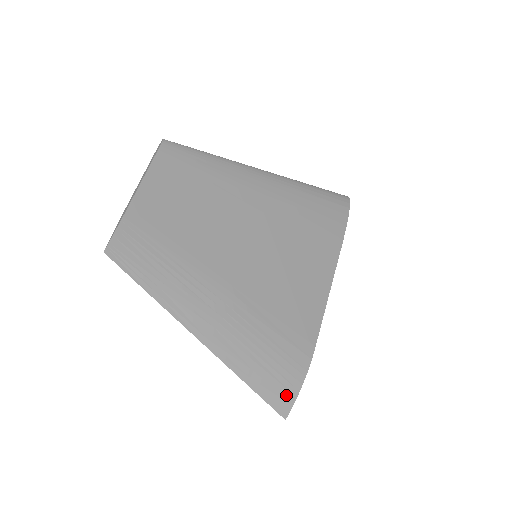
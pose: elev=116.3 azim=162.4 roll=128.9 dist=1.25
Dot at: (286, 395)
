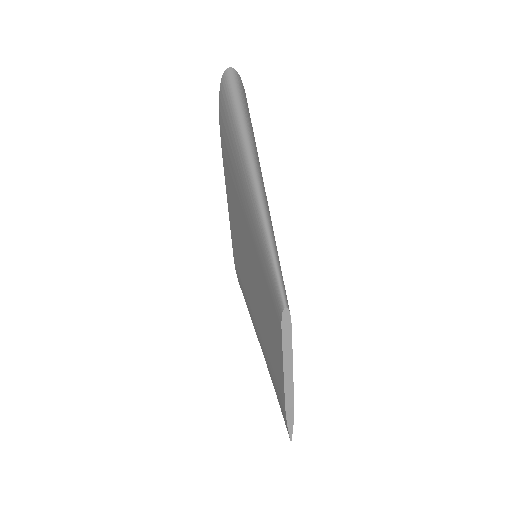
Dot at: occluded
